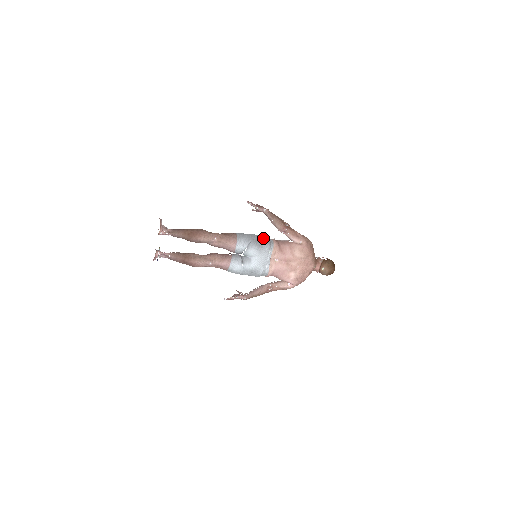
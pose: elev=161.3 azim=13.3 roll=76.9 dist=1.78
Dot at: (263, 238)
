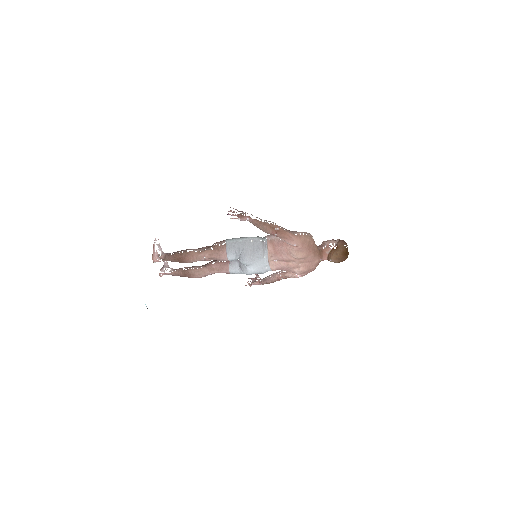
Dot at: (255, 244)
